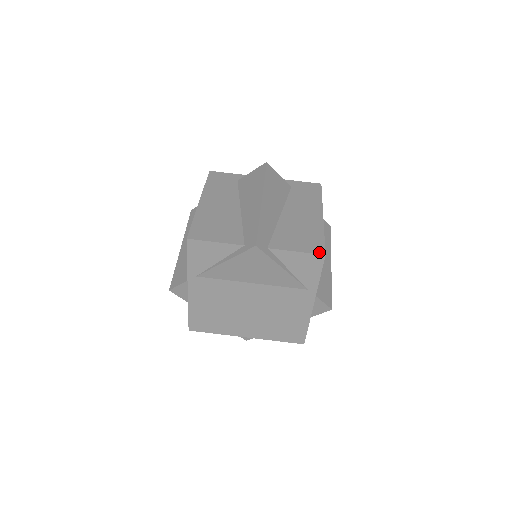
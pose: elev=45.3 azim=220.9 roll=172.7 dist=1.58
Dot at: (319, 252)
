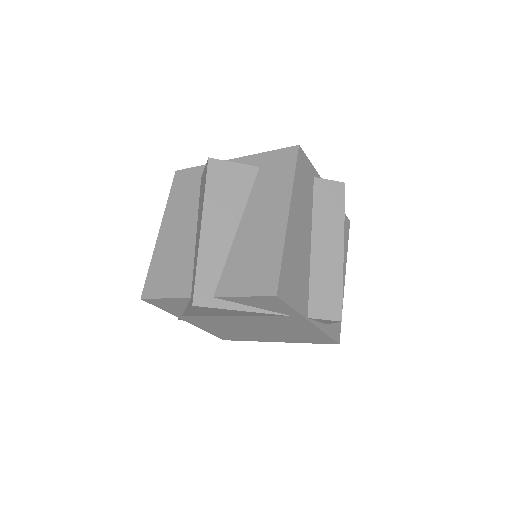
Dot at: (269, 292)
